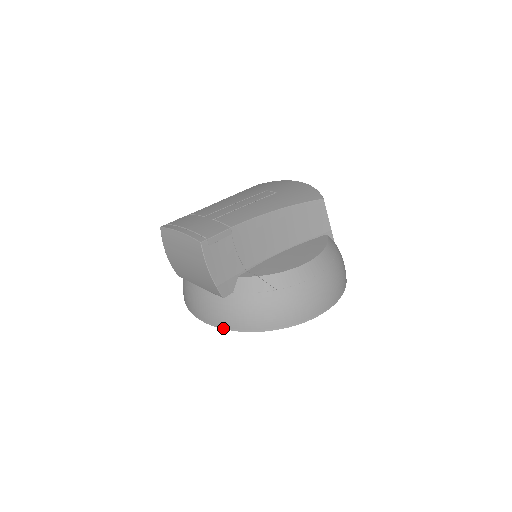
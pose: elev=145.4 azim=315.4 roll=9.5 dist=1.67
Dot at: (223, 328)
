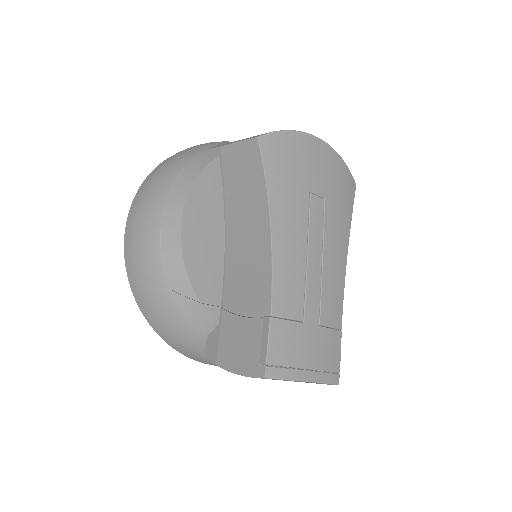
Dot at: occluded
